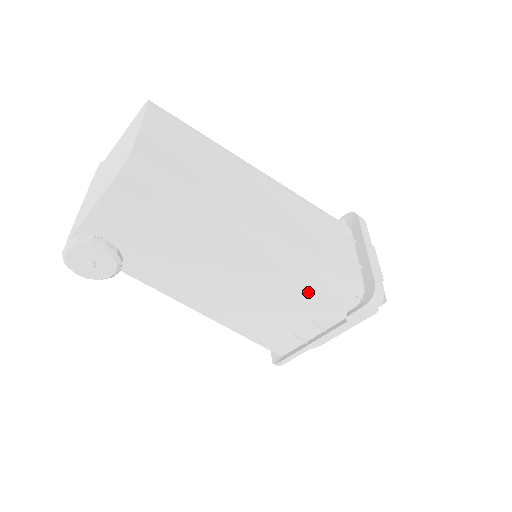
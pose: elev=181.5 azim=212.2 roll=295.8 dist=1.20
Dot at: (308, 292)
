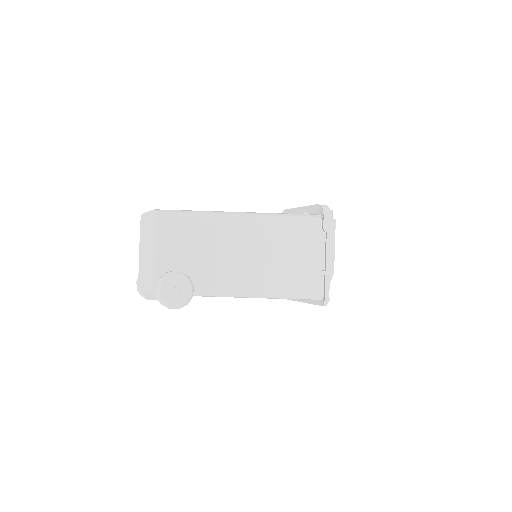
Dot at: (293, 231)
